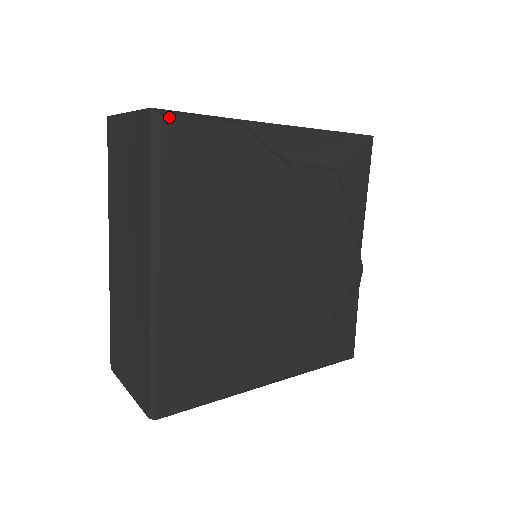
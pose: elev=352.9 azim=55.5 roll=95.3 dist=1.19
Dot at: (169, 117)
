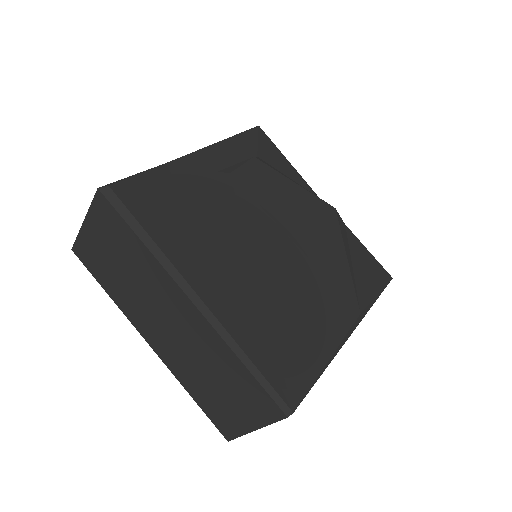
Dot at: (115, 184)
